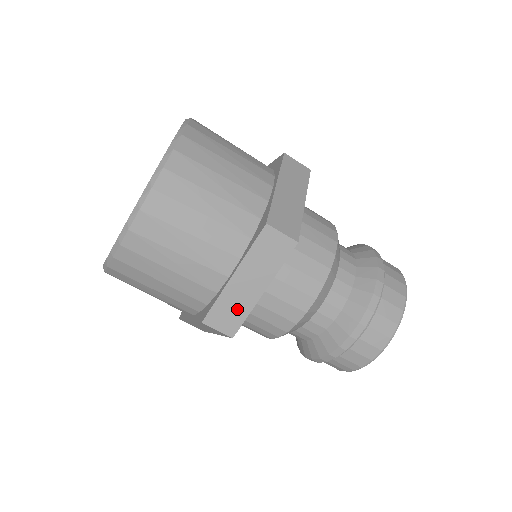
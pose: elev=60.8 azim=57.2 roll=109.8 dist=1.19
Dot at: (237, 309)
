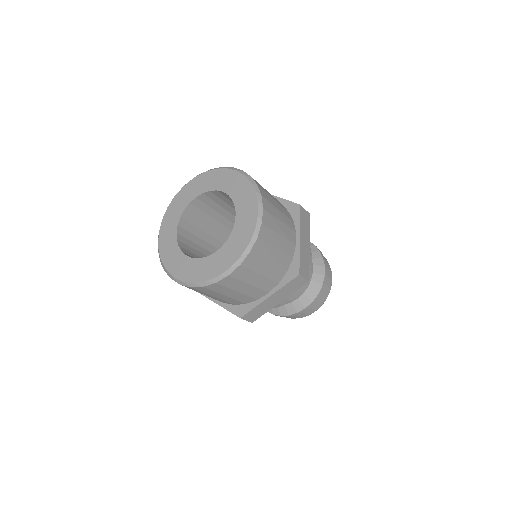
Dot at: occluded
